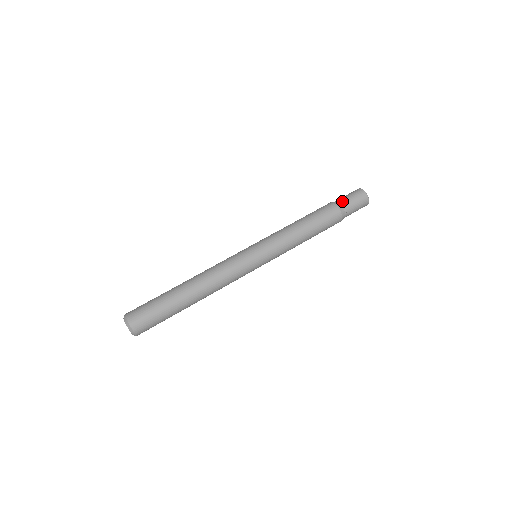
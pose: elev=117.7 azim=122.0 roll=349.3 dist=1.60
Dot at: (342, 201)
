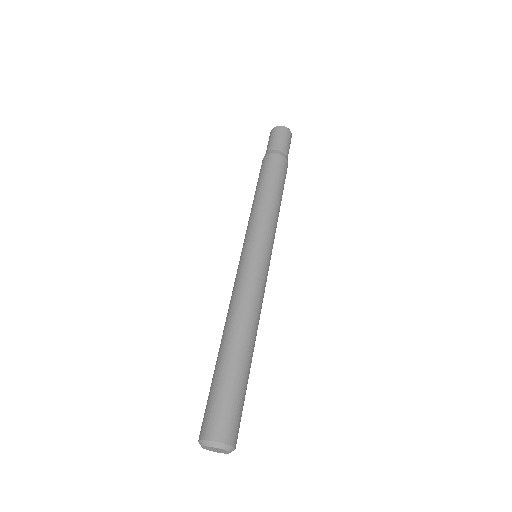
Dot at: (285, 150)
